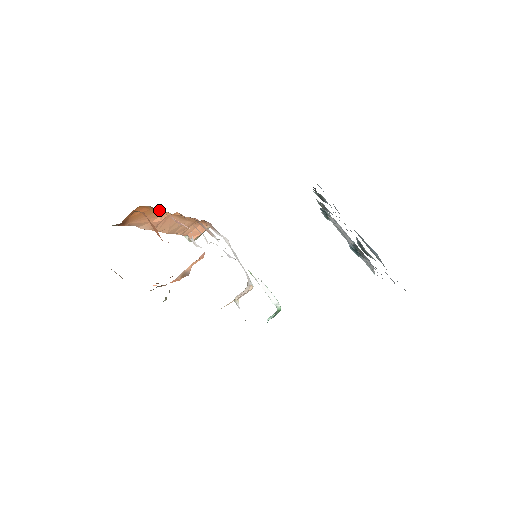
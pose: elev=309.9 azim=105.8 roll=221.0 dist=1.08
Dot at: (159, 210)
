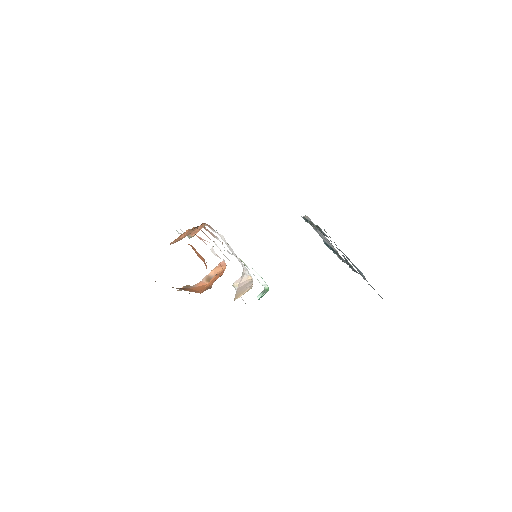
Dot at: occluded
